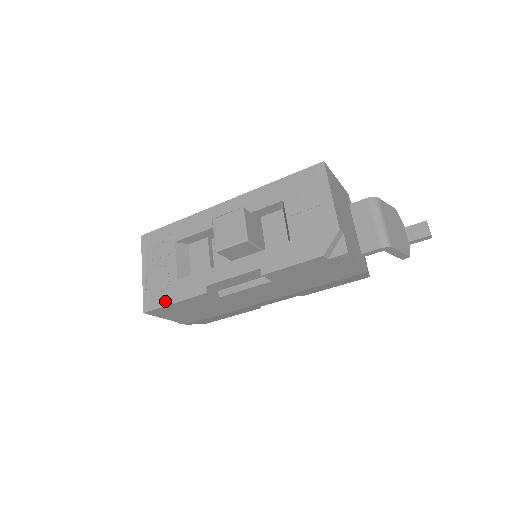
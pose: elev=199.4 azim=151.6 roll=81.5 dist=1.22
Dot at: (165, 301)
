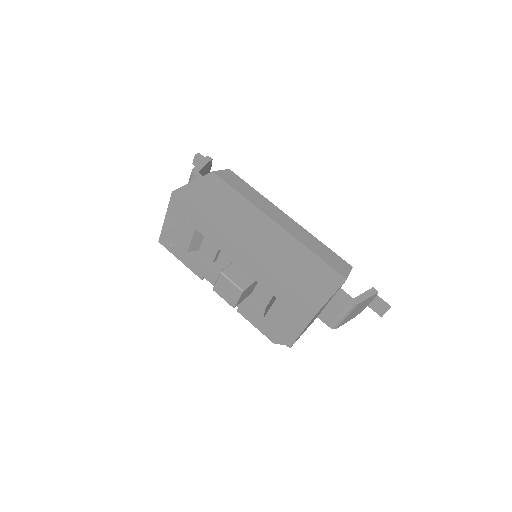
Dot at: (175, 253)
